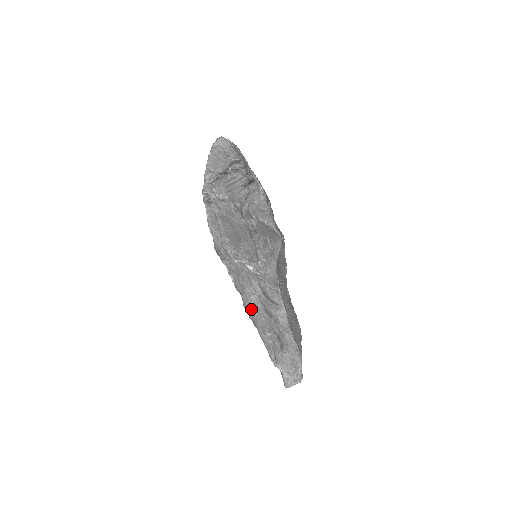
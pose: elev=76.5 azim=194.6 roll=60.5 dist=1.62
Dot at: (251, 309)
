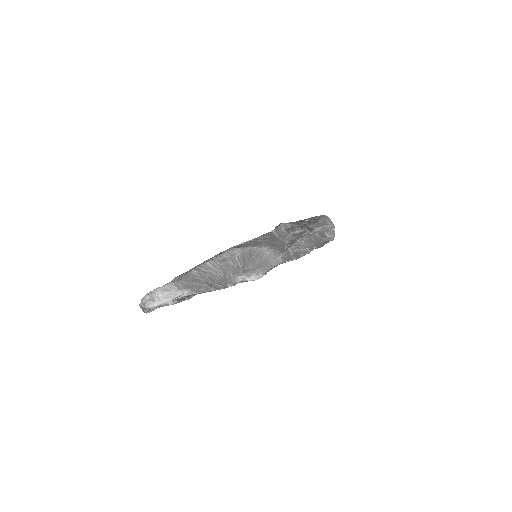
Dot at: occluded
